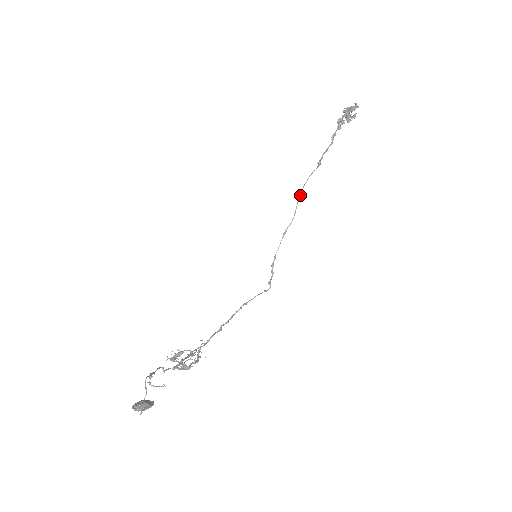
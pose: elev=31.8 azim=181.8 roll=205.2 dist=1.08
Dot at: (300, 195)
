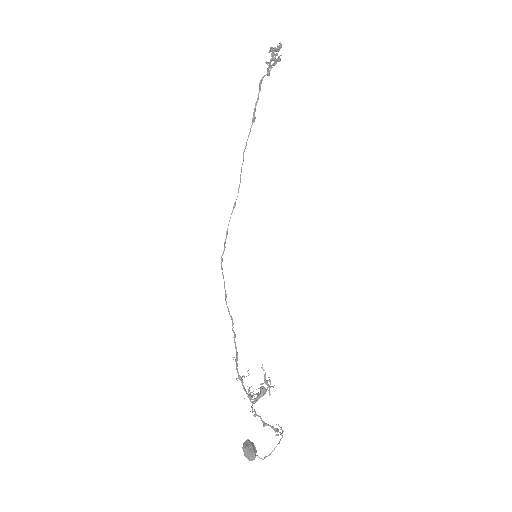
Dot at: (243, 161)
